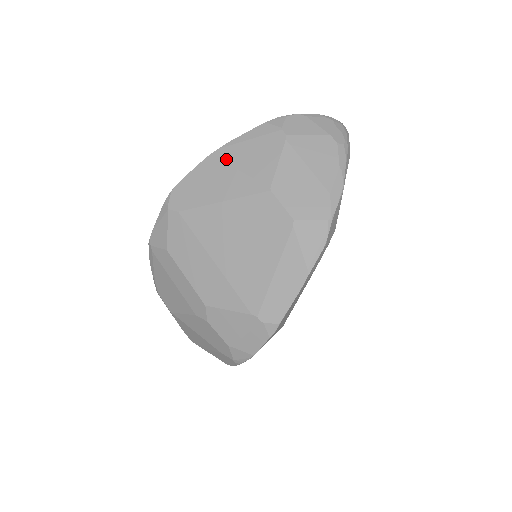
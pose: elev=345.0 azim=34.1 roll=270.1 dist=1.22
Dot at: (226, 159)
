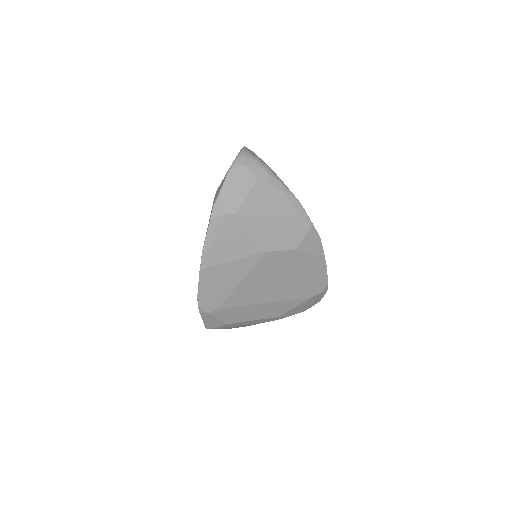
Dot at: (215, 263)
